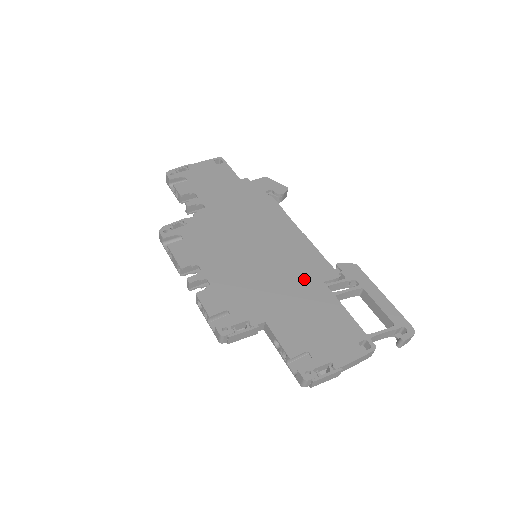
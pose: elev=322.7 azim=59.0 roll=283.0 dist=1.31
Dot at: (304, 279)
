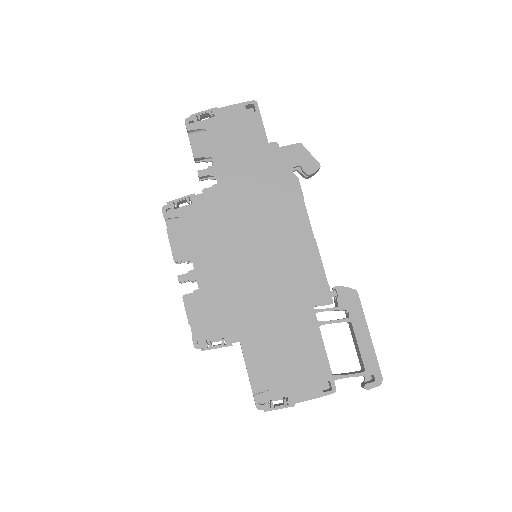
Dot at: (294, 299)
